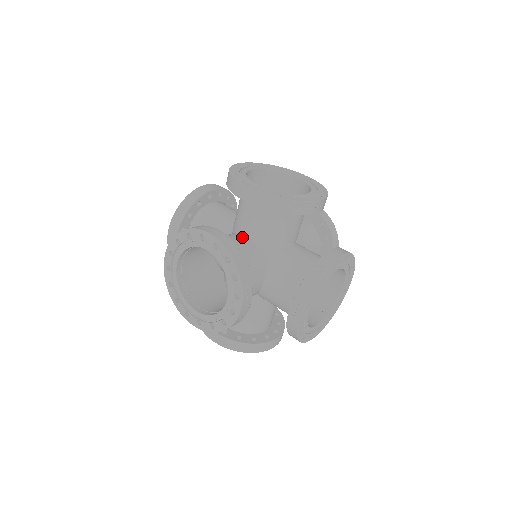
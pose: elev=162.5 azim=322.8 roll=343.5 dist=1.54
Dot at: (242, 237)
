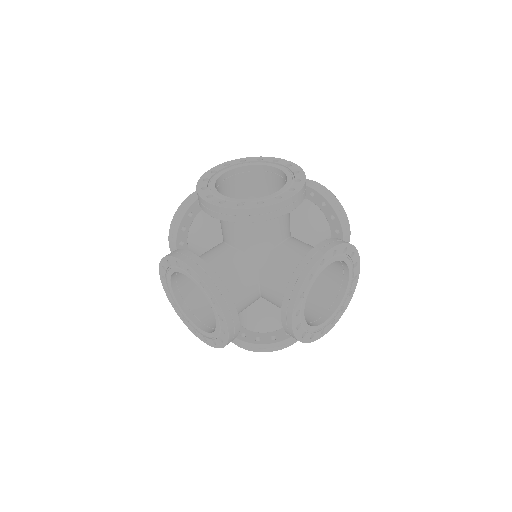
Dot at: (227, 247)
